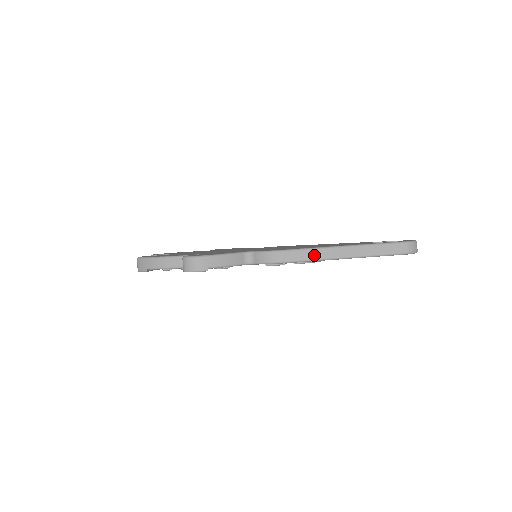
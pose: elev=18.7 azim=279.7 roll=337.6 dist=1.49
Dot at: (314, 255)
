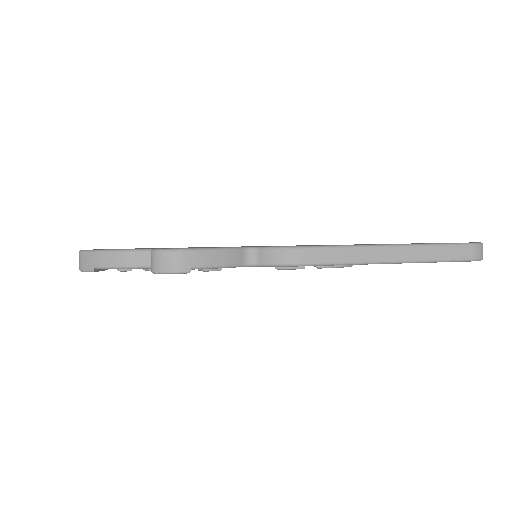
Dot at: (348, 256)
